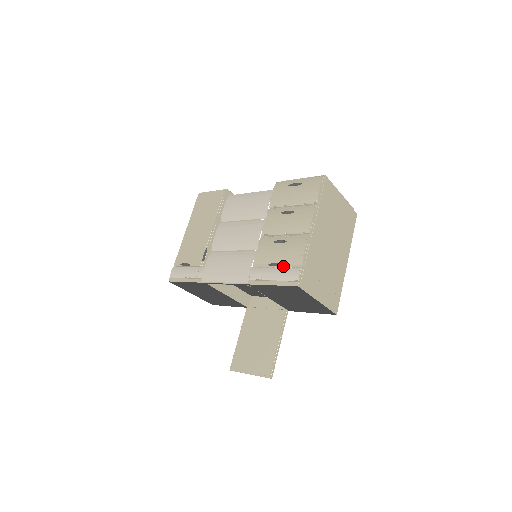
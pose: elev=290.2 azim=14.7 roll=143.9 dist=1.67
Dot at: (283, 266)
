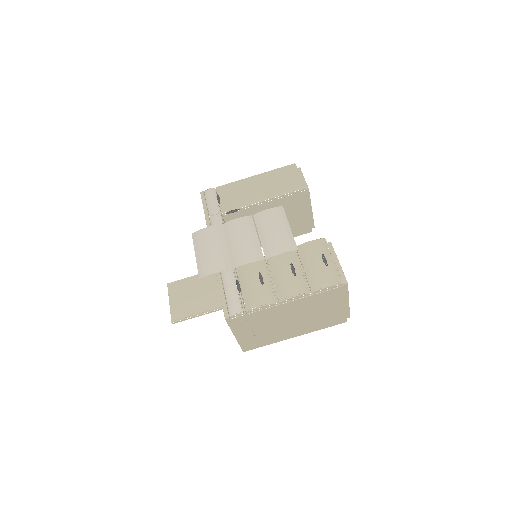
Dot at: (240, 294)
